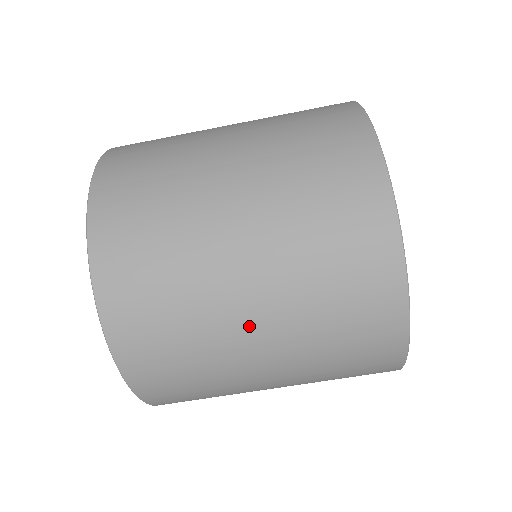
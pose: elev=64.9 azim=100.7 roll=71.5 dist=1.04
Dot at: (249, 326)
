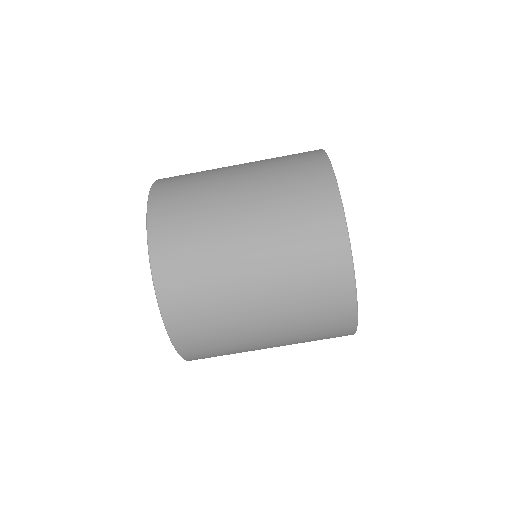
Dot at: (248, 274)
